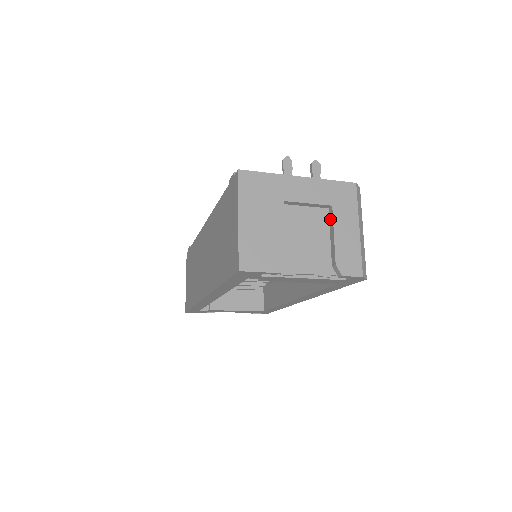
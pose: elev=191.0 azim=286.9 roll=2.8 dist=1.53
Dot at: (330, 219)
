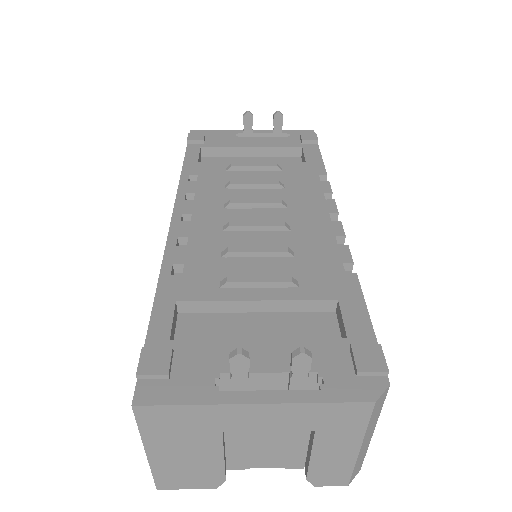
Dot at: (311, 433)
